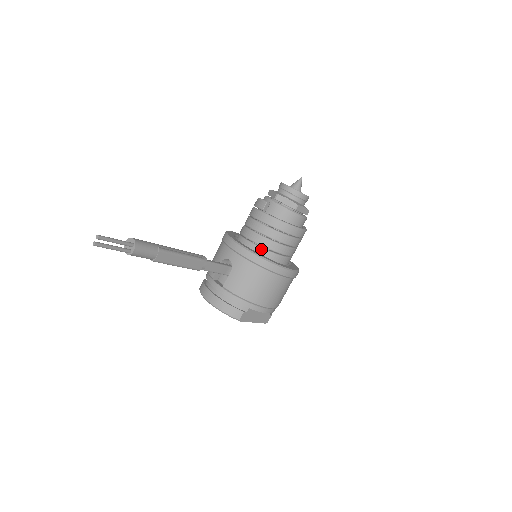
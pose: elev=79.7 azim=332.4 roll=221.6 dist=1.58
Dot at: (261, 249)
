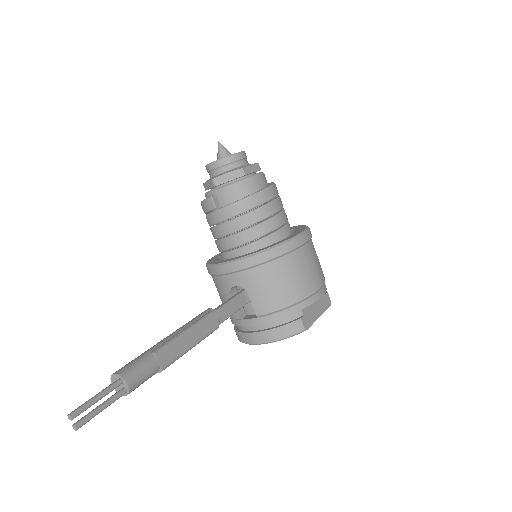
Dot at: (253, 245)
